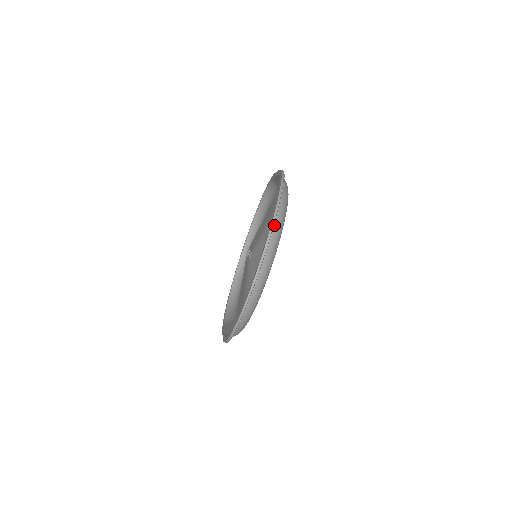
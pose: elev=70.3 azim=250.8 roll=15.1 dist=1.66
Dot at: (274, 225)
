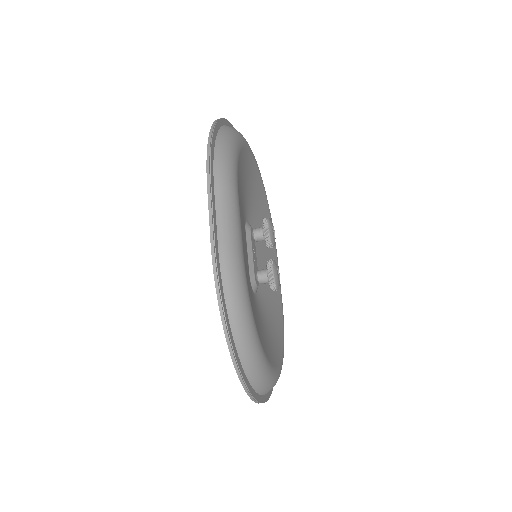
Dot at: (250, 382)
